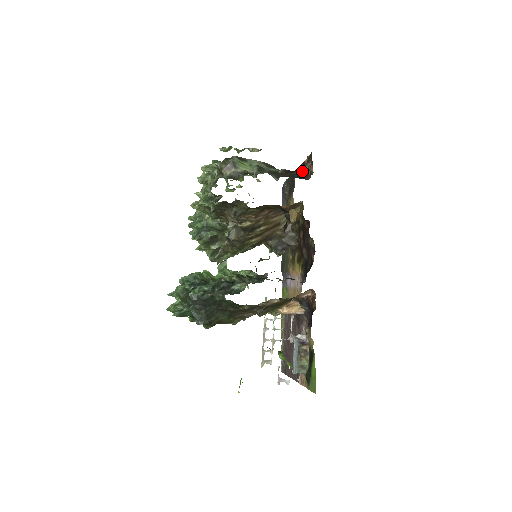
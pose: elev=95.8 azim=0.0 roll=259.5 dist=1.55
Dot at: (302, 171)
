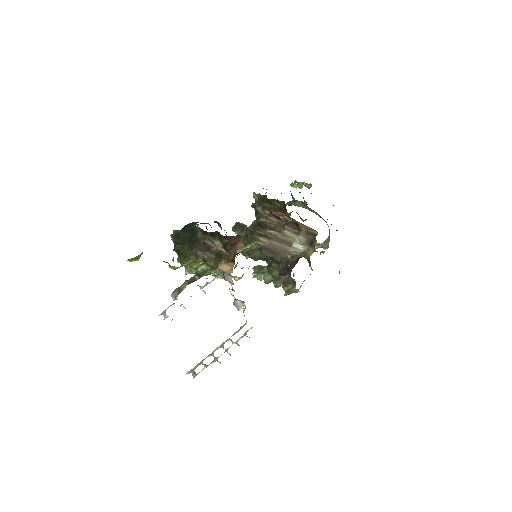
Dot at: occluded
